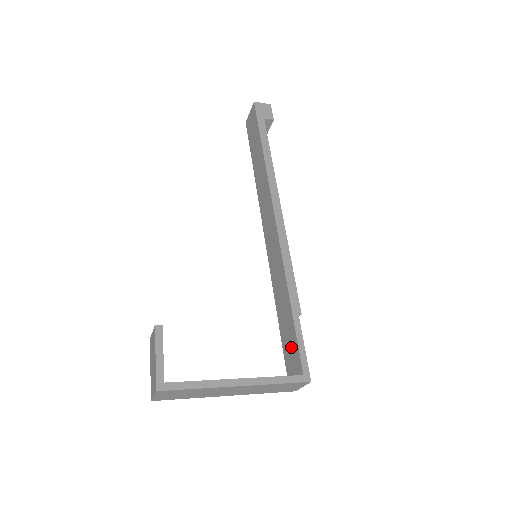
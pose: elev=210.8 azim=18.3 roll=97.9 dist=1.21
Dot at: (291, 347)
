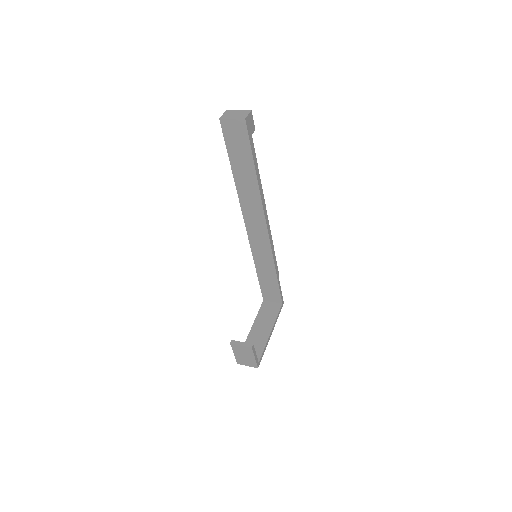
Dot at: (272, 291)
